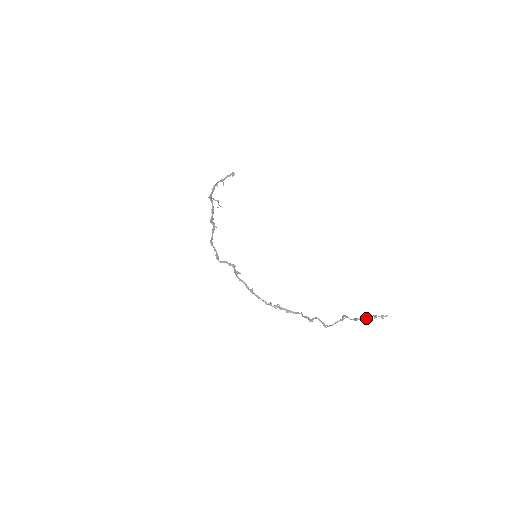
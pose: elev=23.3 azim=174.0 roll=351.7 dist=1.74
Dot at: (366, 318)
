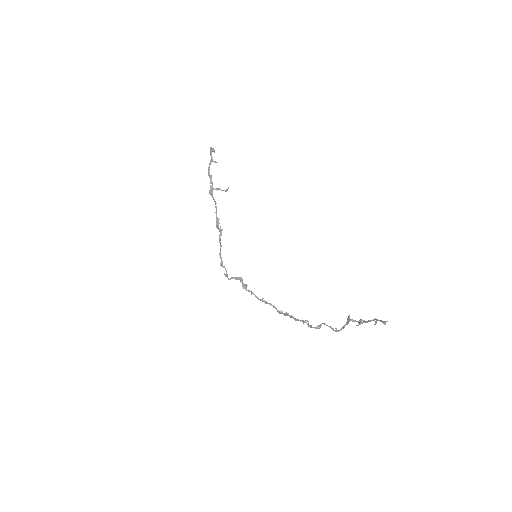
Dot at: occluded
